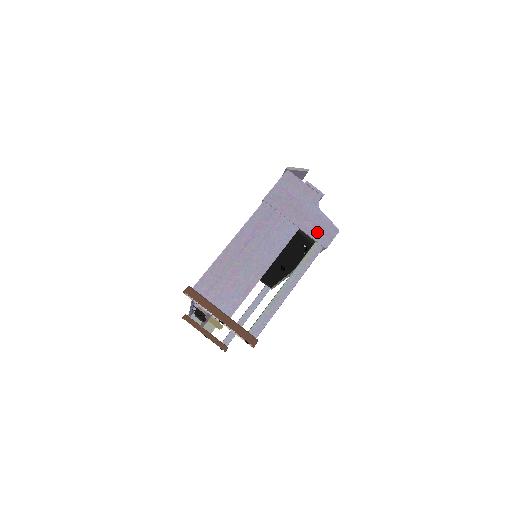
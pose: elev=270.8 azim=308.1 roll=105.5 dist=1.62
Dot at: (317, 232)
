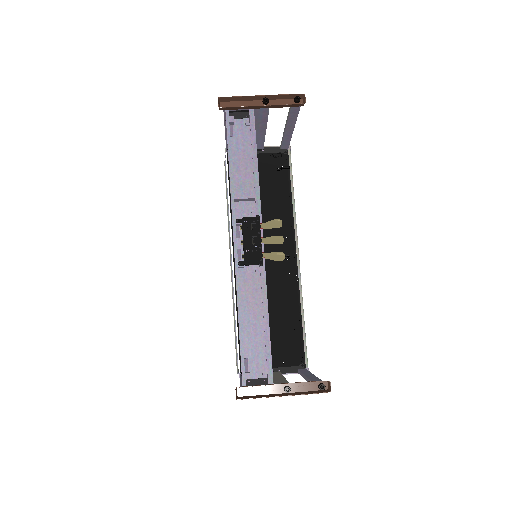
Dot at: occluded
